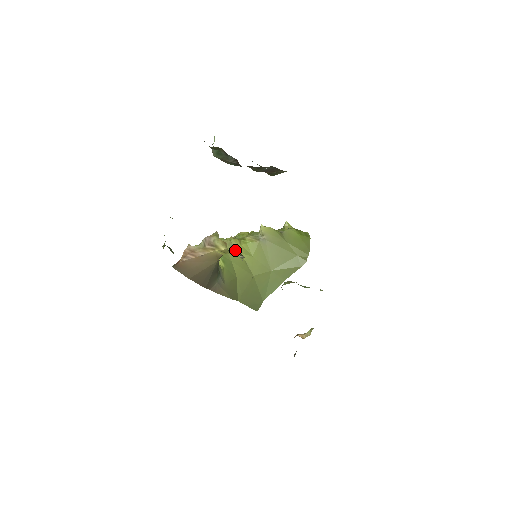
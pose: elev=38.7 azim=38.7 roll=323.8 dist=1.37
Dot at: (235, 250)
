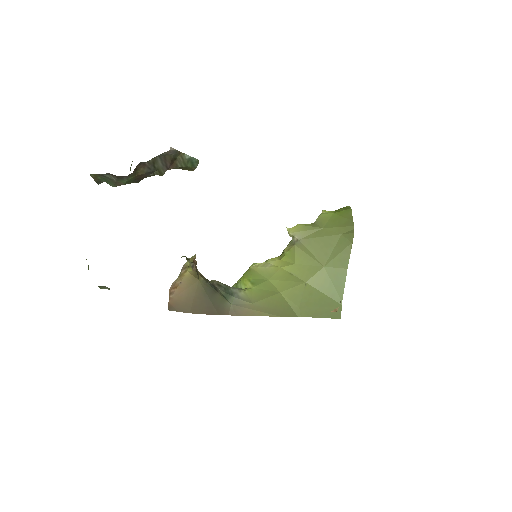
Dot at: (272, 268)
